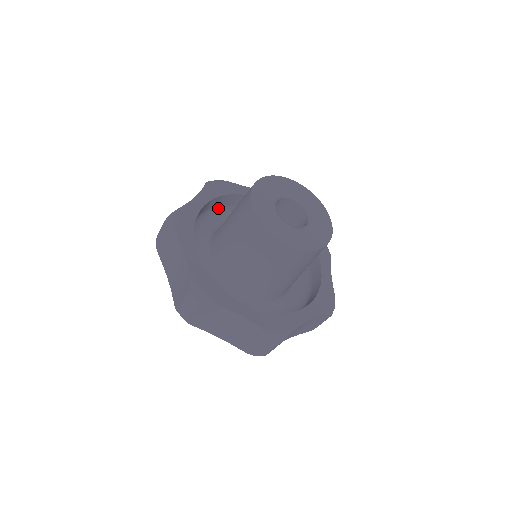
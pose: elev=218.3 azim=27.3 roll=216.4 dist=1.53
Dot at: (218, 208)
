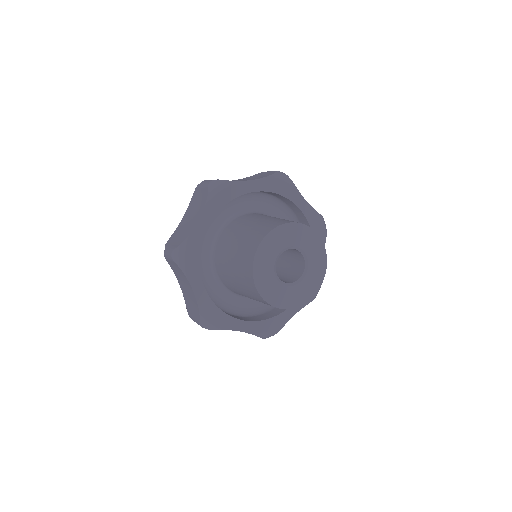
Dot at: occluded
